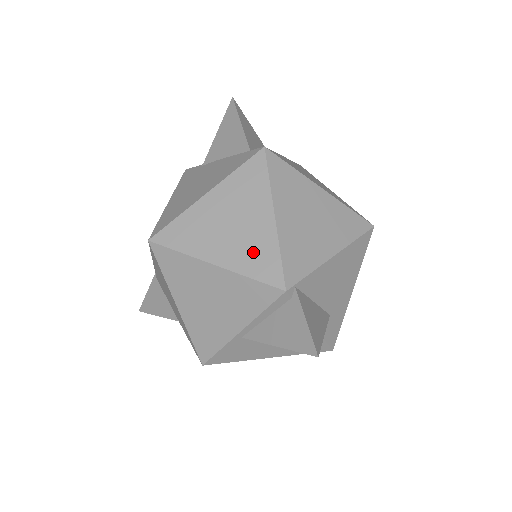
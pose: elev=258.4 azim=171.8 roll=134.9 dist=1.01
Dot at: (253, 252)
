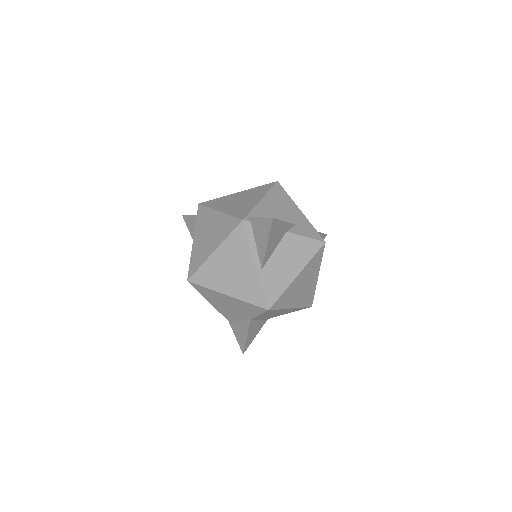
Dot at: (222, 229)
